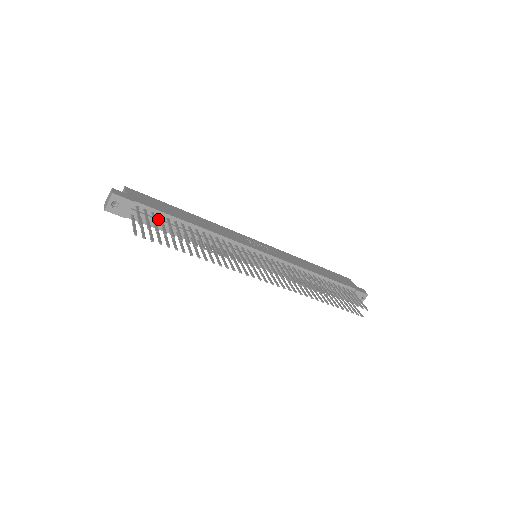
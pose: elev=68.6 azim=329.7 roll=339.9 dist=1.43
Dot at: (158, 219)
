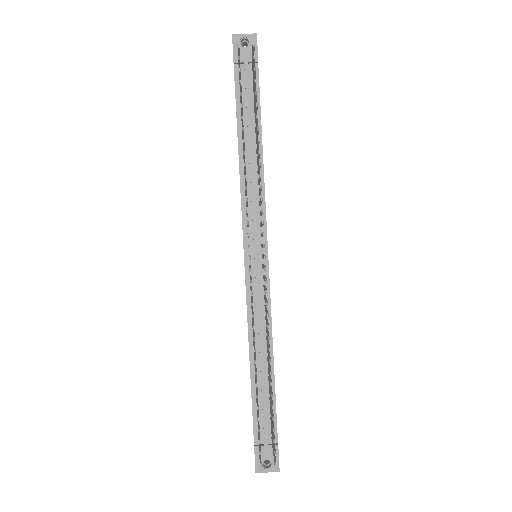
Dot at: (250, 99)
